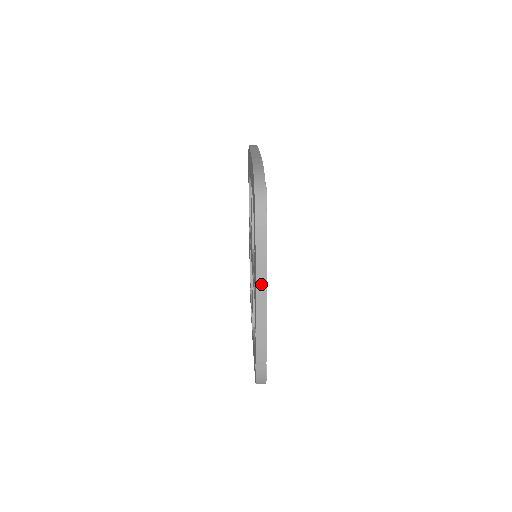
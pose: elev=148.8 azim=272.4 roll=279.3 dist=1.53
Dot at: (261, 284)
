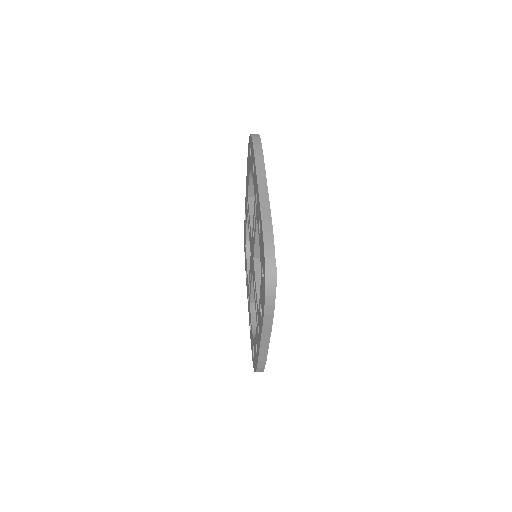
Dot at: (260, 170)
